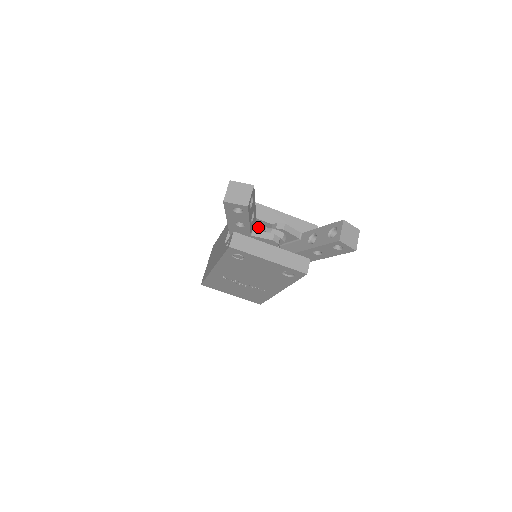
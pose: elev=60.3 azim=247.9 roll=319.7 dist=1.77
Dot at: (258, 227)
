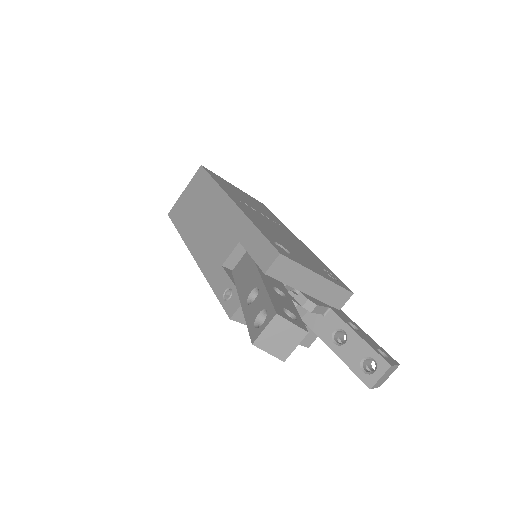
Dot at: occluded
